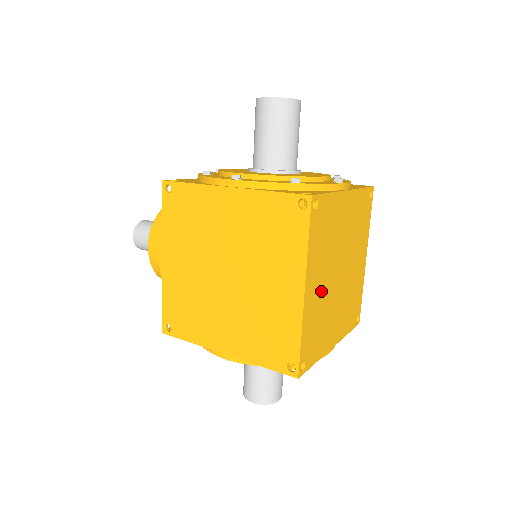
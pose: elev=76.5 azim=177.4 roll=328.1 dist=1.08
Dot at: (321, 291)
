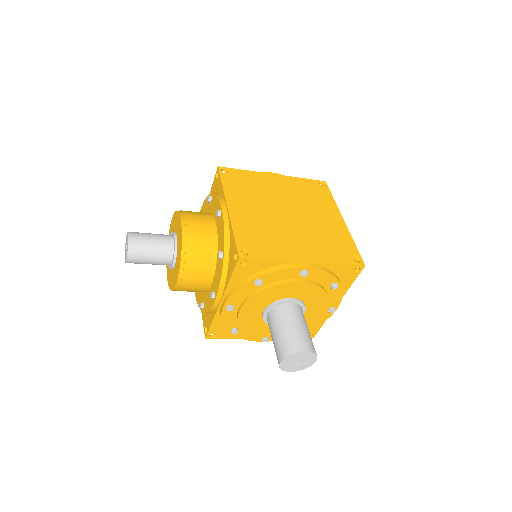
Dot at: occluded
